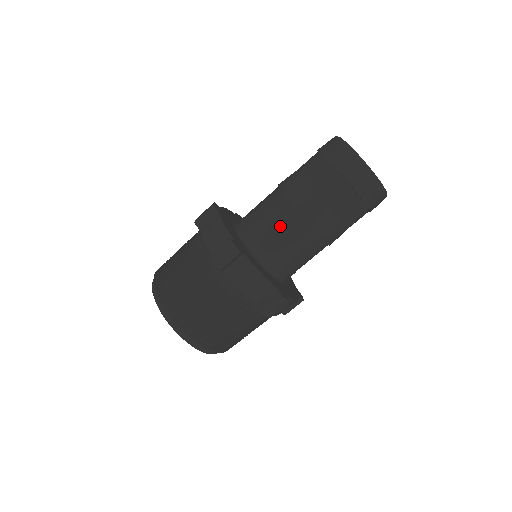
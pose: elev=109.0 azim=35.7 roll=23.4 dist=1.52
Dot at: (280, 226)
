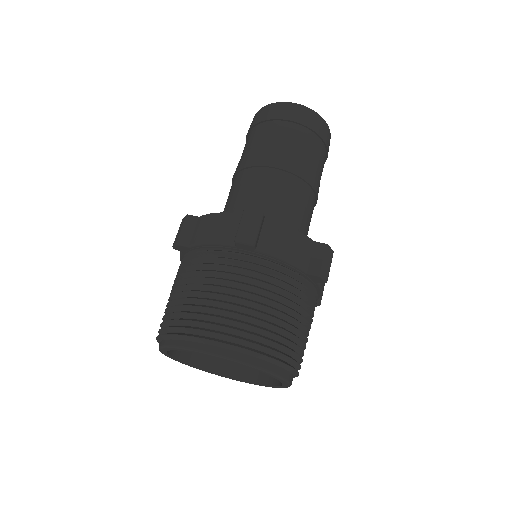
Dot at: (272, 190)
